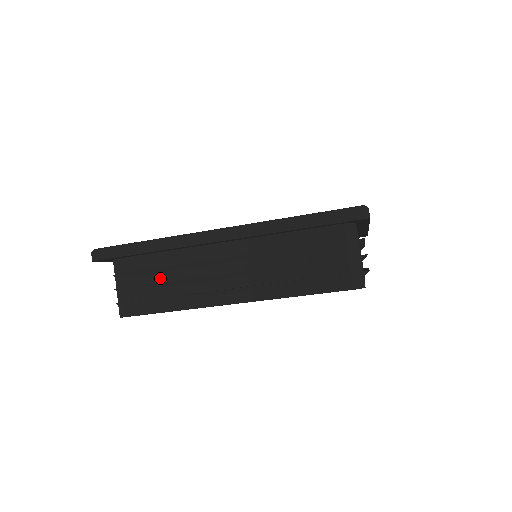
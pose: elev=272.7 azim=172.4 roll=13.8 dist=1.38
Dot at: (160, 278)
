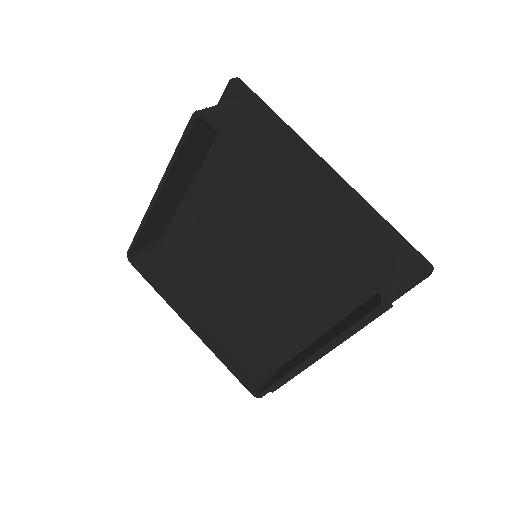
Dot at: occluded
